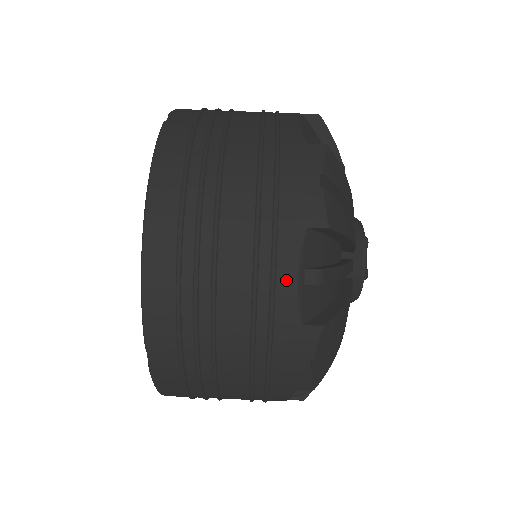
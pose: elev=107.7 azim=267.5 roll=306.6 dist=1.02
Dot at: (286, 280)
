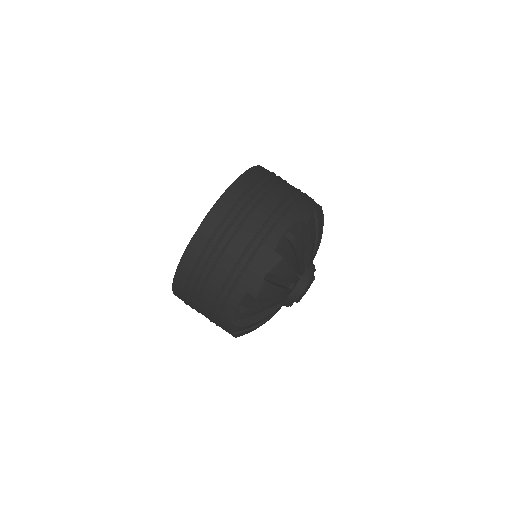
Dot at: (279, 229)
